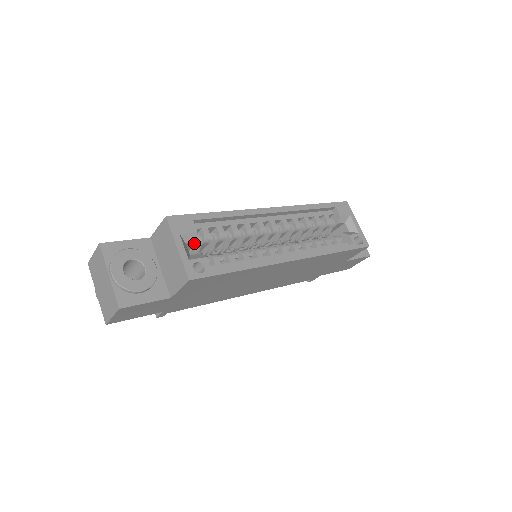
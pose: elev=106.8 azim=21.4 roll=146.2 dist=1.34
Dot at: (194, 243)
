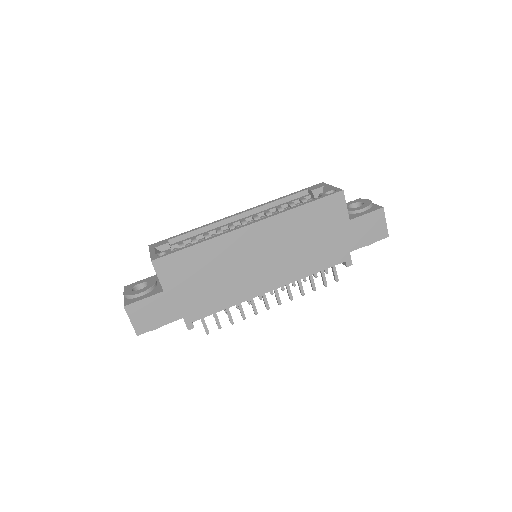
Dot at: occluded
